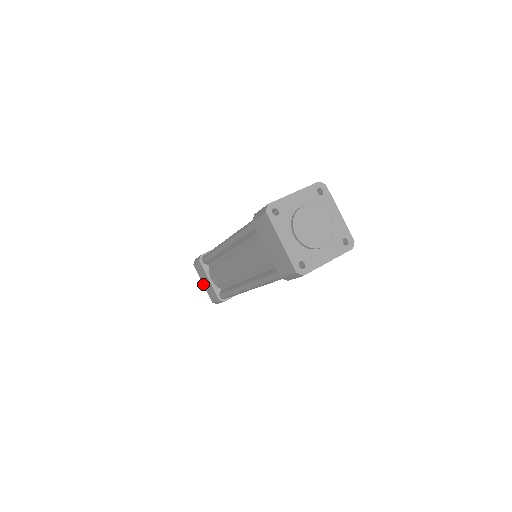
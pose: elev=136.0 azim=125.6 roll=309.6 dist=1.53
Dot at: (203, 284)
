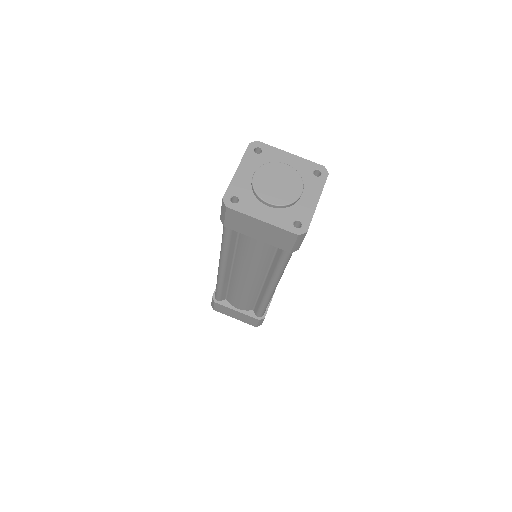
Dot at: occluded
